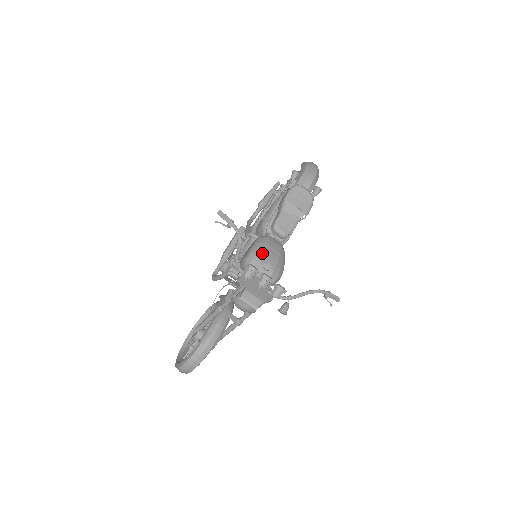
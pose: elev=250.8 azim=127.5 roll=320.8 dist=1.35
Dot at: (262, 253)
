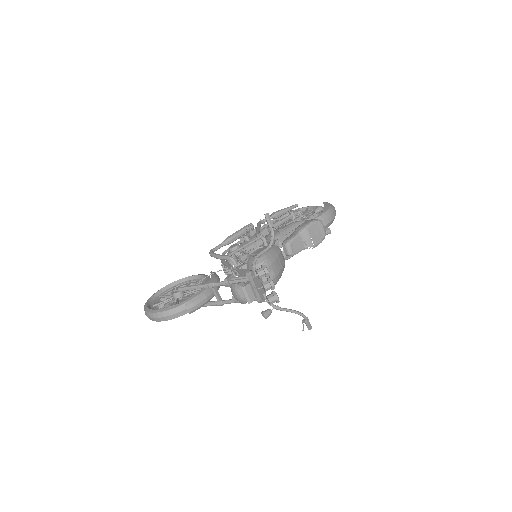
Dot at: (272, 260)
